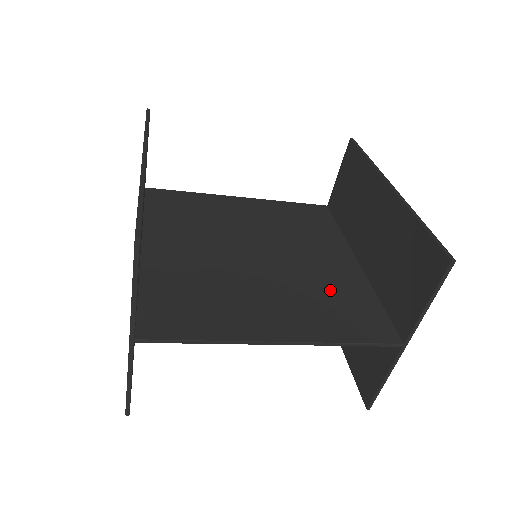
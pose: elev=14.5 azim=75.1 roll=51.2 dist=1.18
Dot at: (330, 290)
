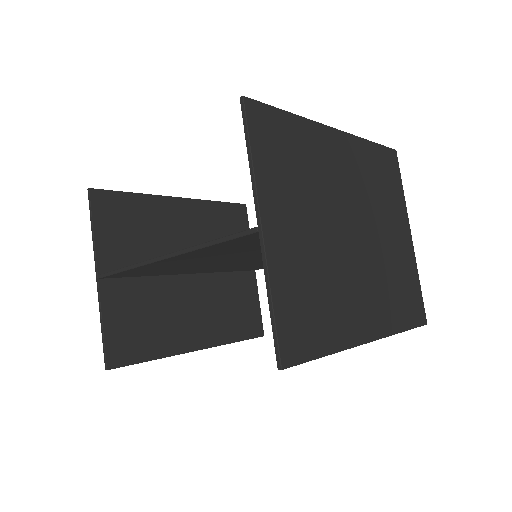
Dot at: occluded
